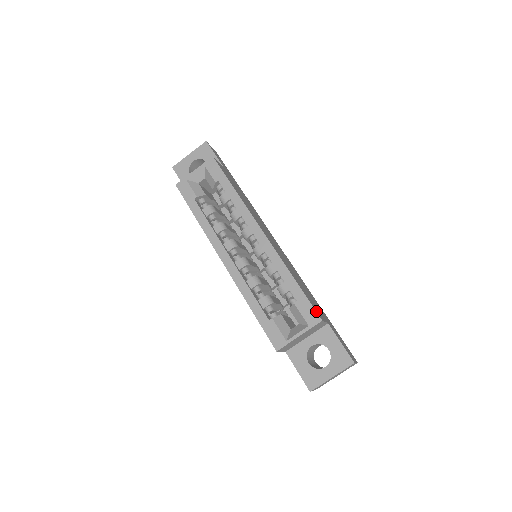
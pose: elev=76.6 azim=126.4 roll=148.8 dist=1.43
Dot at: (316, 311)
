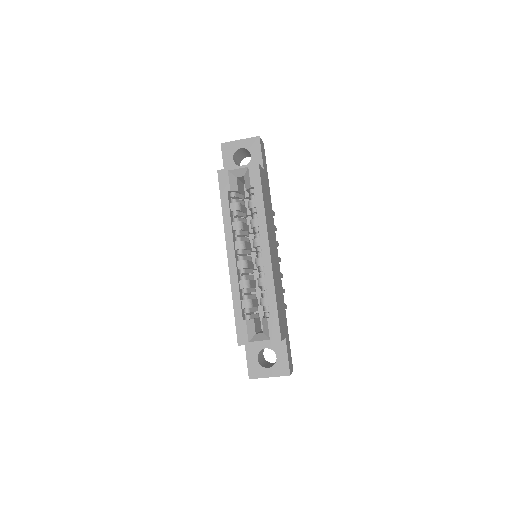
Dot at: (280, 332)
